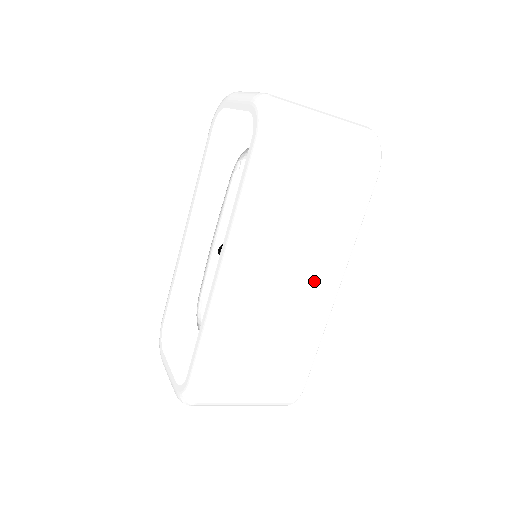
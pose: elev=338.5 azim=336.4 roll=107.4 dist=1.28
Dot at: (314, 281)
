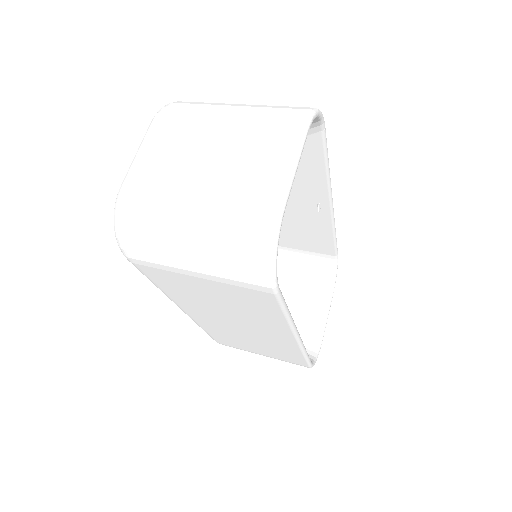
Dot at: (263, 330)
